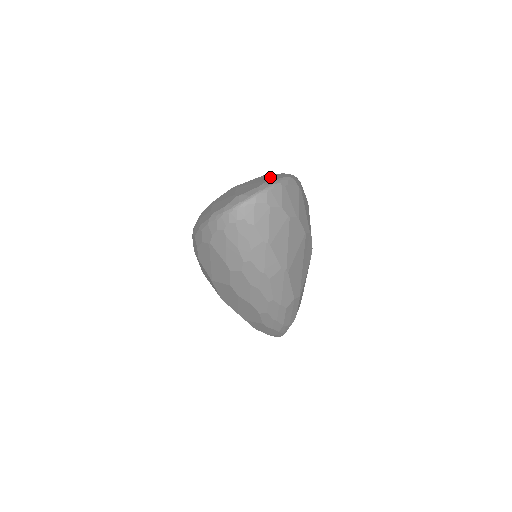
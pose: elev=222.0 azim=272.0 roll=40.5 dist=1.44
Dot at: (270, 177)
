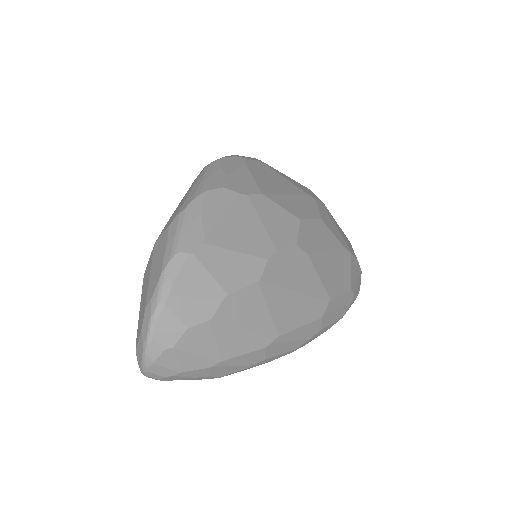
Dot at: (152, 272)
